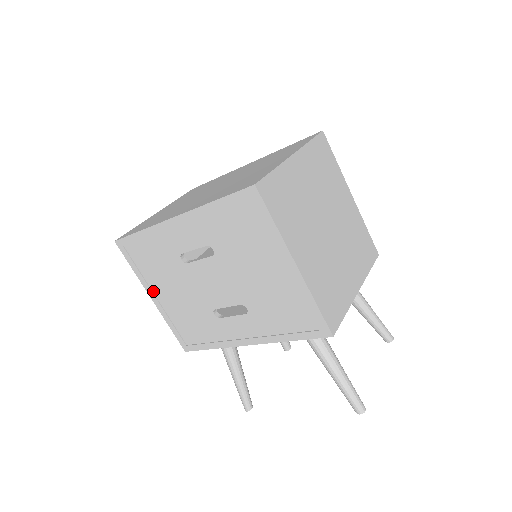
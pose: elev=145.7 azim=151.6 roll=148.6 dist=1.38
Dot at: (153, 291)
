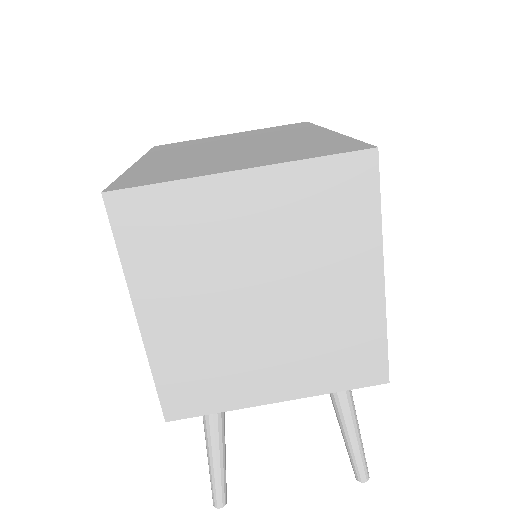
Dot at: occluded
